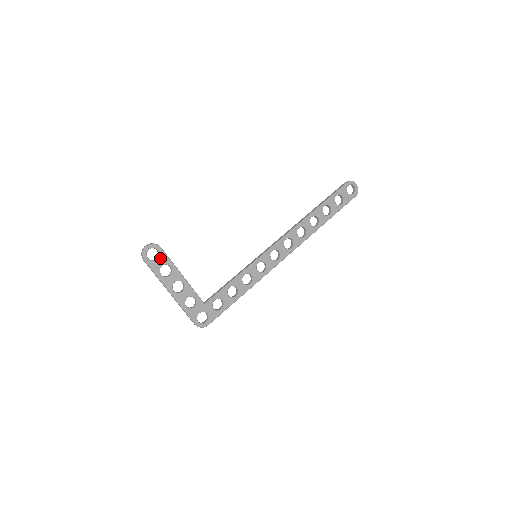
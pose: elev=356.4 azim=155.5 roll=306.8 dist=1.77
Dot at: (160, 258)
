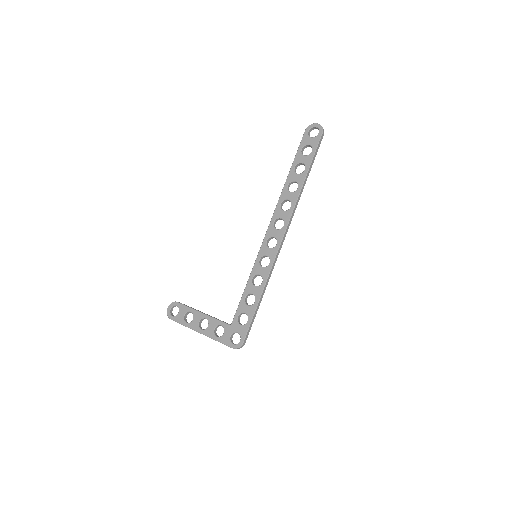
Dot at: (180, 310)
